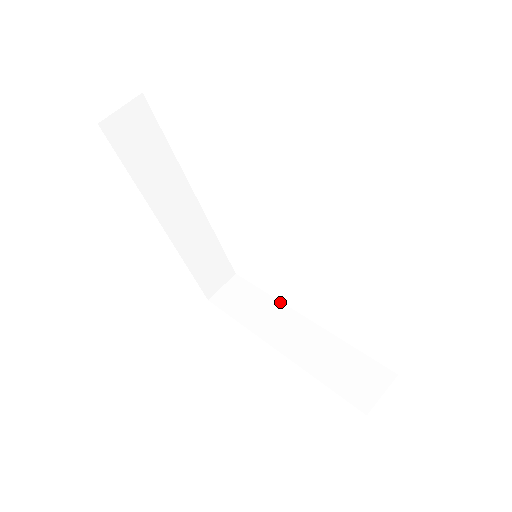
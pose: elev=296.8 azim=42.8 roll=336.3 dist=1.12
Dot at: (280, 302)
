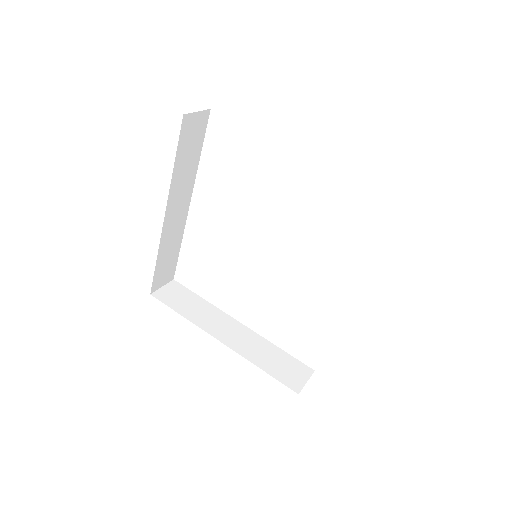
Dot at: (218, 308)
